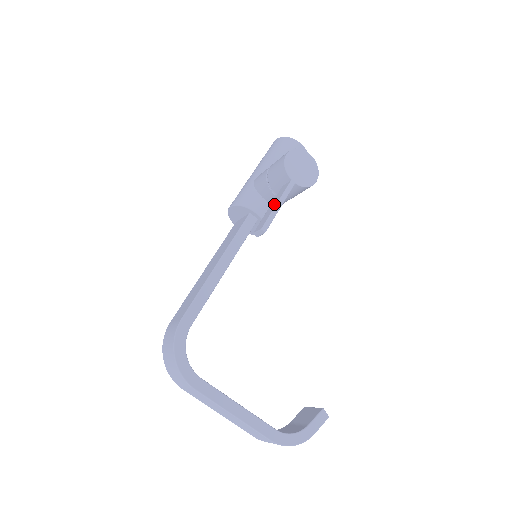
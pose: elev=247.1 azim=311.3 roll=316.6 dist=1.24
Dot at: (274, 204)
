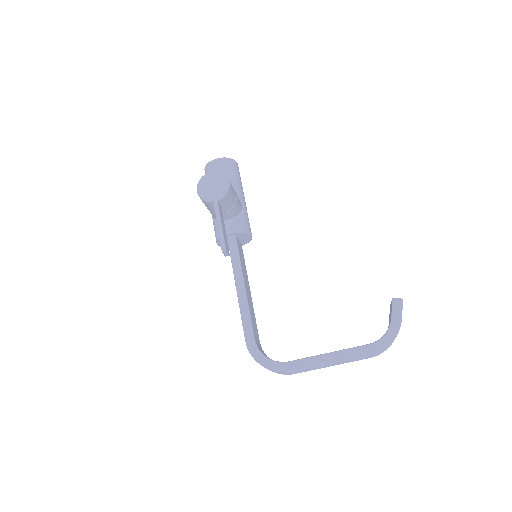
Dot at: (218, 227)
